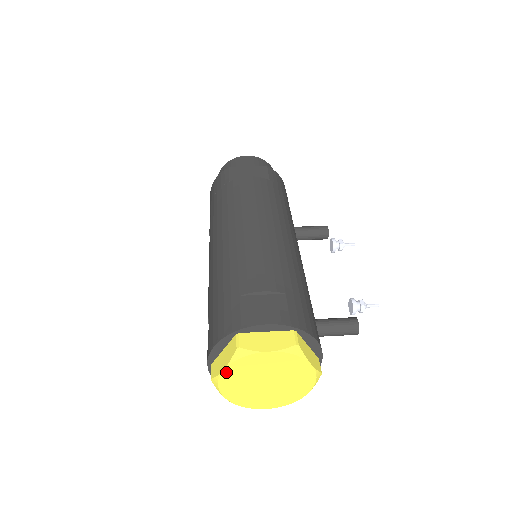
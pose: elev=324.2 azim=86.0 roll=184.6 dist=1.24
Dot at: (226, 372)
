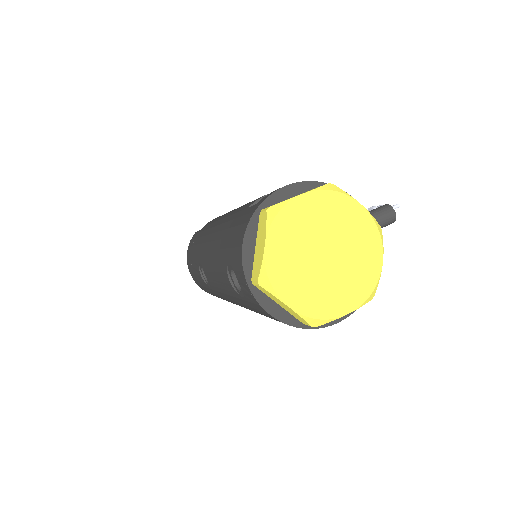
Dot at: (269, 249)
